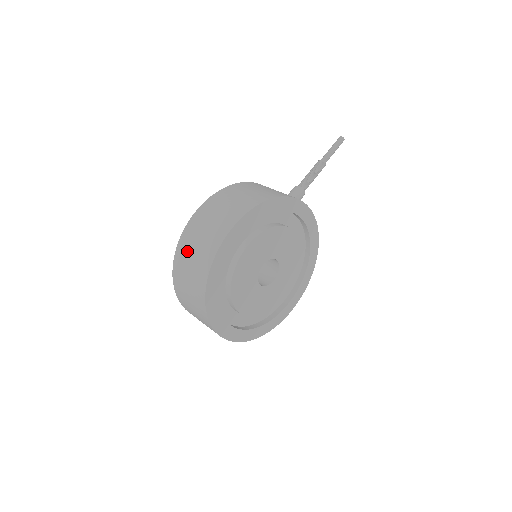
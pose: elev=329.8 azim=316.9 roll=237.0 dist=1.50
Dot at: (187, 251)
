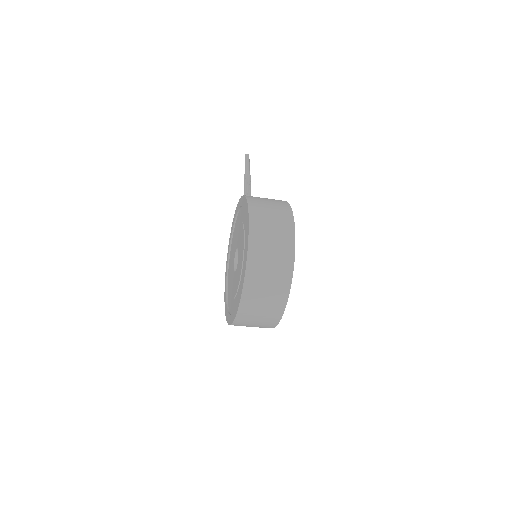
Dot at: (262, 258)
